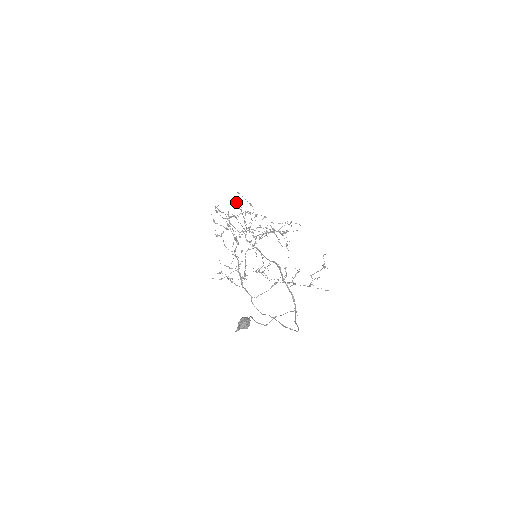
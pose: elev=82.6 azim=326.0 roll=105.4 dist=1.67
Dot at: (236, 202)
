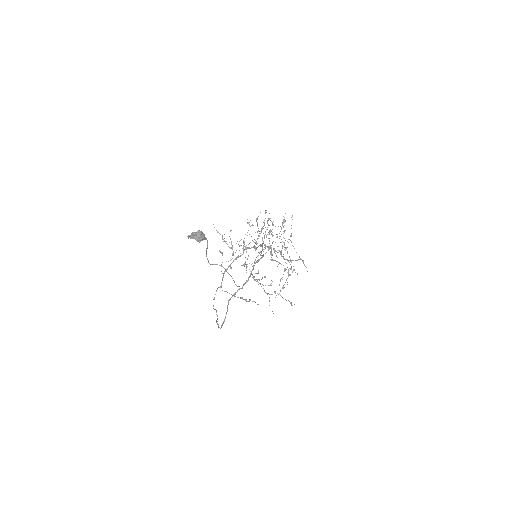
Dot at: (284, 219)
